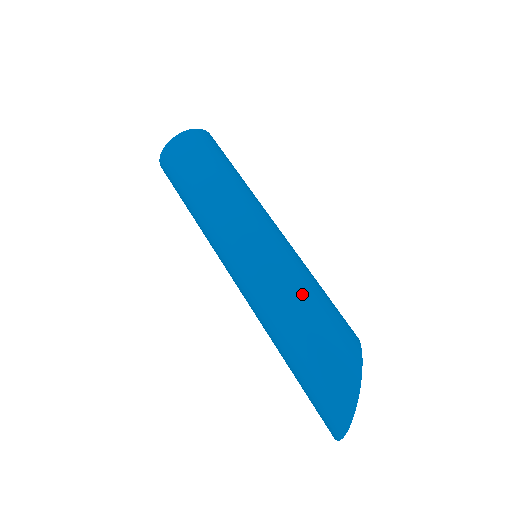
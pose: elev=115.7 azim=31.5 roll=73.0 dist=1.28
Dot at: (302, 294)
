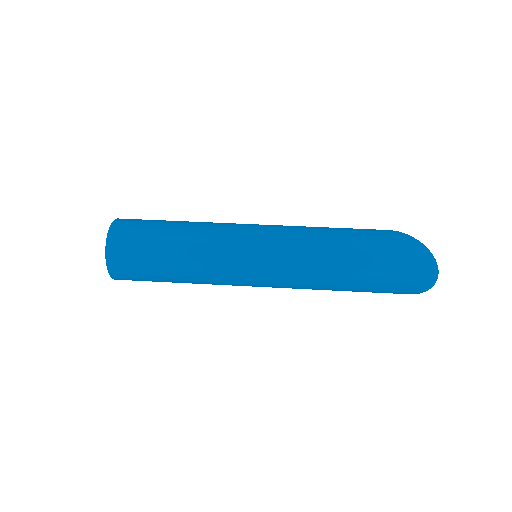
Dot at: (321, 230)
